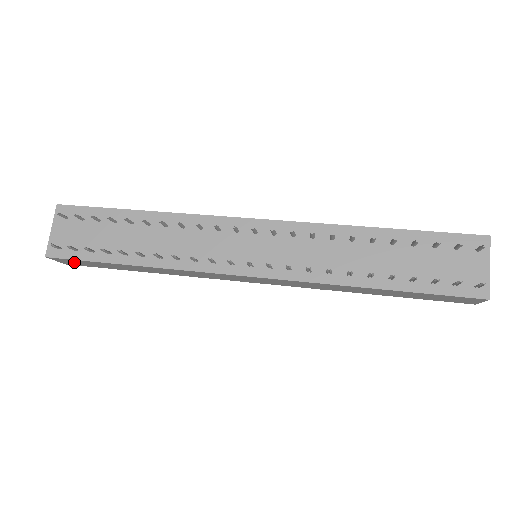
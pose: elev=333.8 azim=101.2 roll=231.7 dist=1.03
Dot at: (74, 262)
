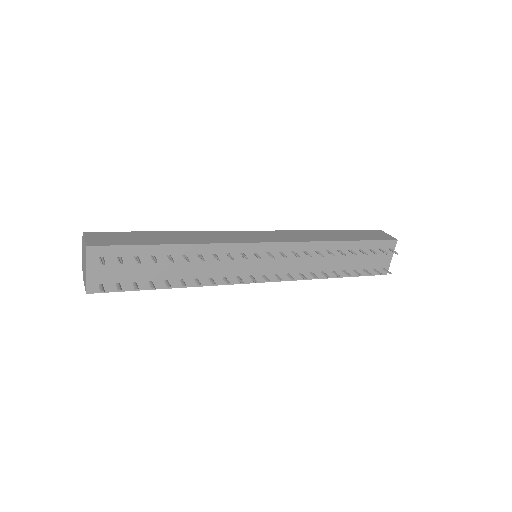
Dot at: occluded
